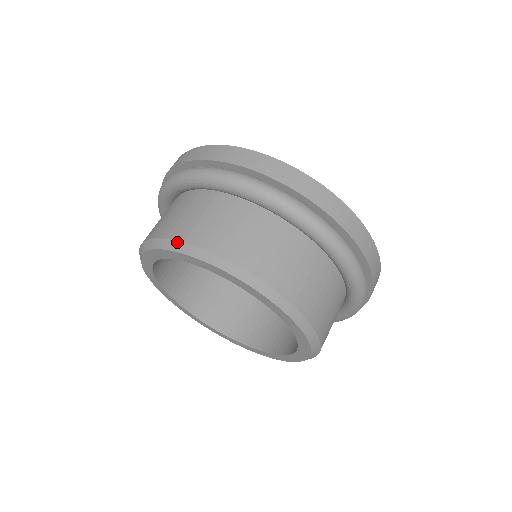
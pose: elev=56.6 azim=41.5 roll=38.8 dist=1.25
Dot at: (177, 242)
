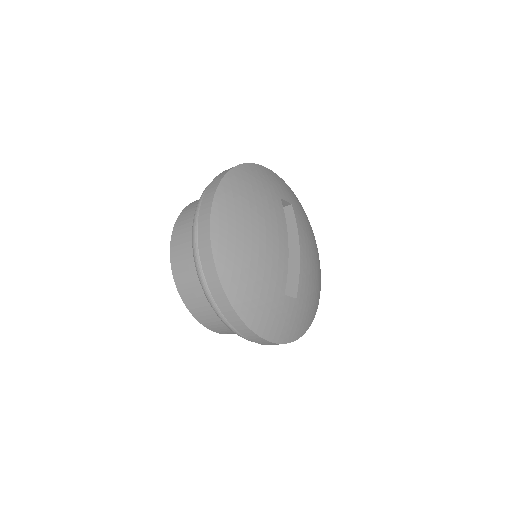
Dot at: (174, 281)
